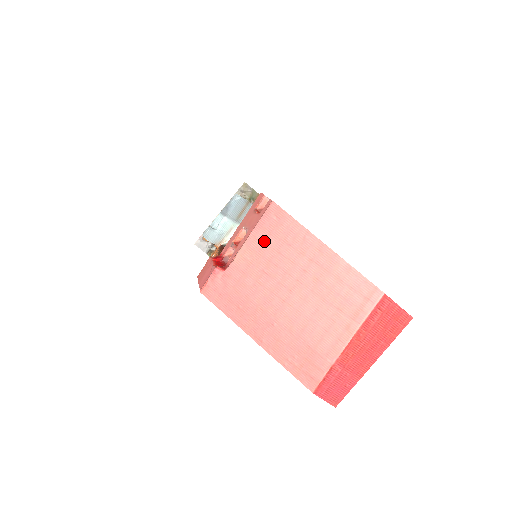
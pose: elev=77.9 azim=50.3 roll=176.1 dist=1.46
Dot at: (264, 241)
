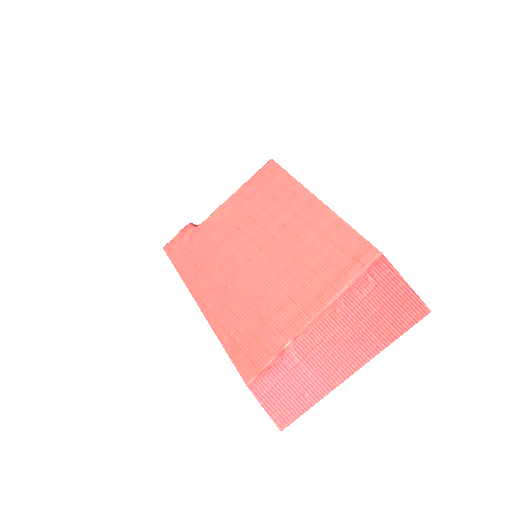
Dot at: (249, 196)
